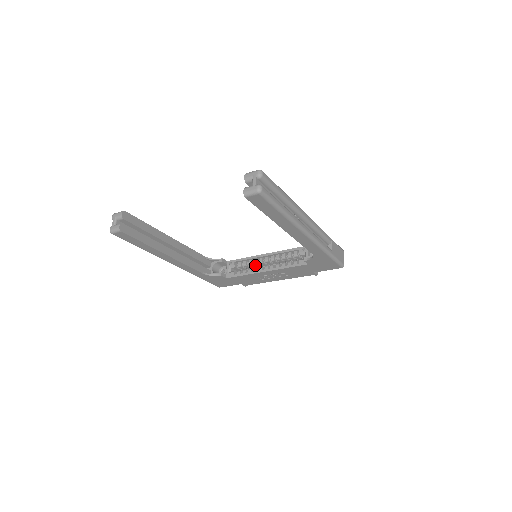
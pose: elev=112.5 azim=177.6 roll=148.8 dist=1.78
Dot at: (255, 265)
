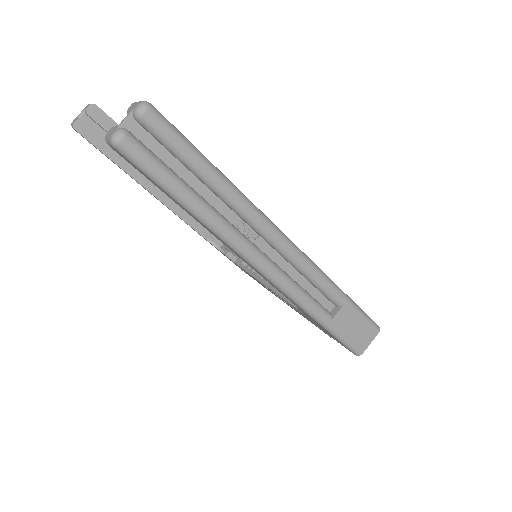
Dot at: occluded
